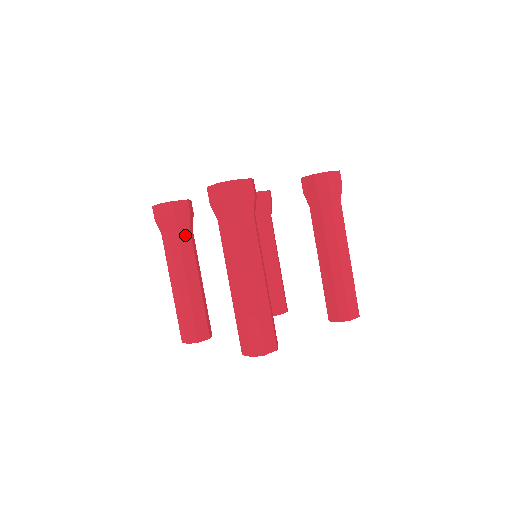
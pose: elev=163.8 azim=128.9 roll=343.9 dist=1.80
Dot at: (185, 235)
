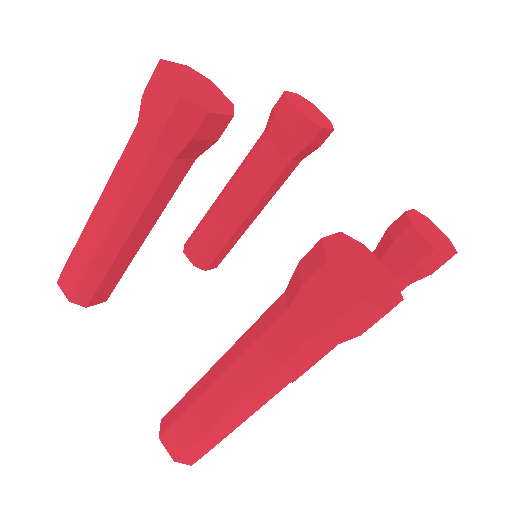
Dot at: (180, 168)
